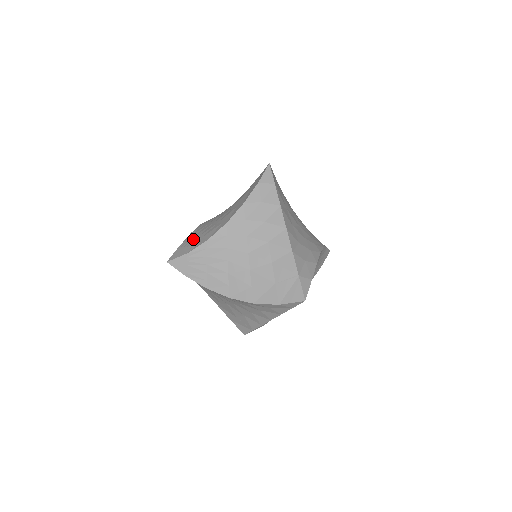
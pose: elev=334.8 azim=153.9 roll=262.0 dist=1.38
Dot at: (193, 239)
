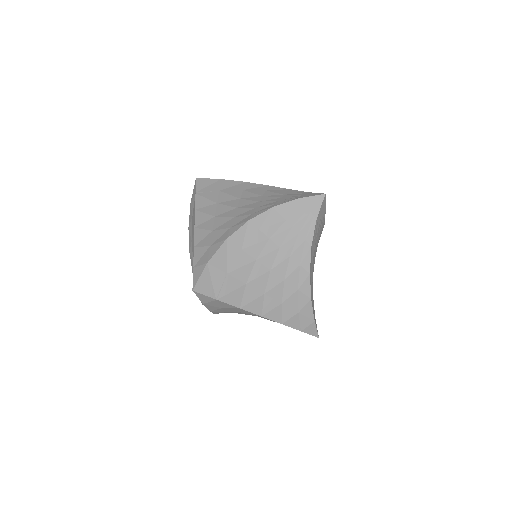
Dot at: occluded
